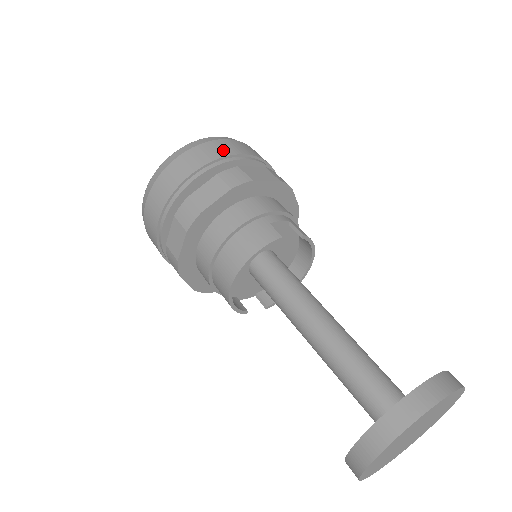
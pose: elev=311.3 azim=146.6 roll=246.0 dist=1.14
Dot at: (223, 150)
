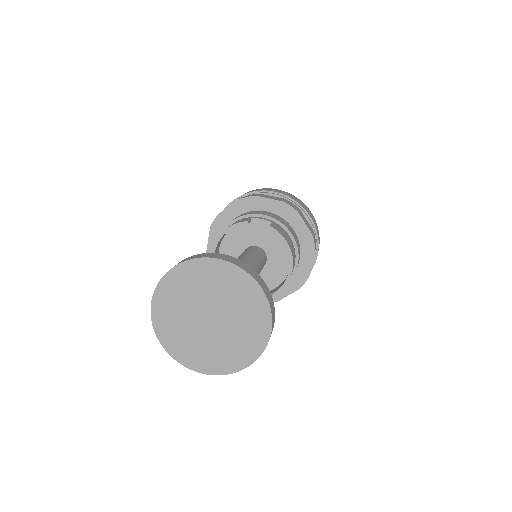
Dot at: occluded
